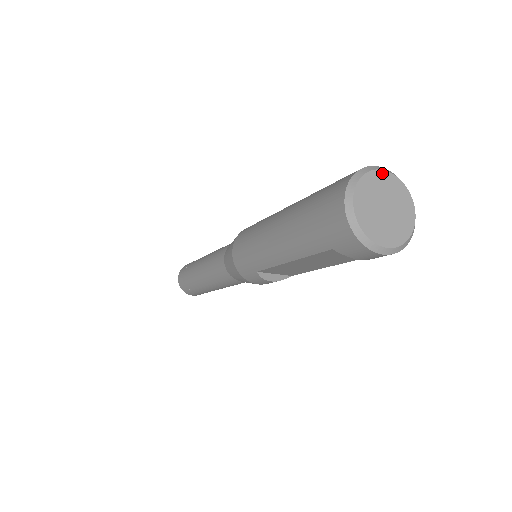
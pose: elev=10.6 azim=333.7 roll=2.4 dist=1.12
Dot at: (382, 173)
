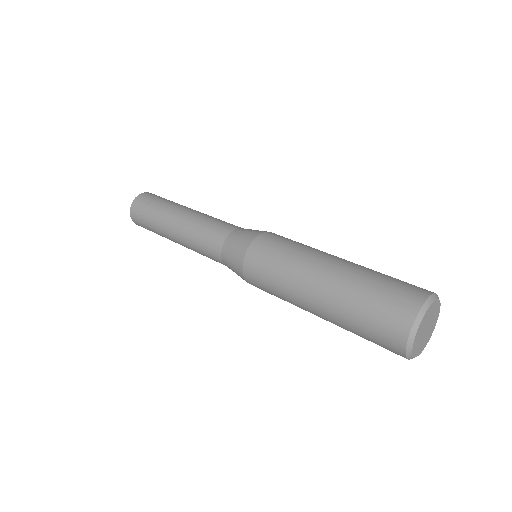
Dot at: (433, 304)
